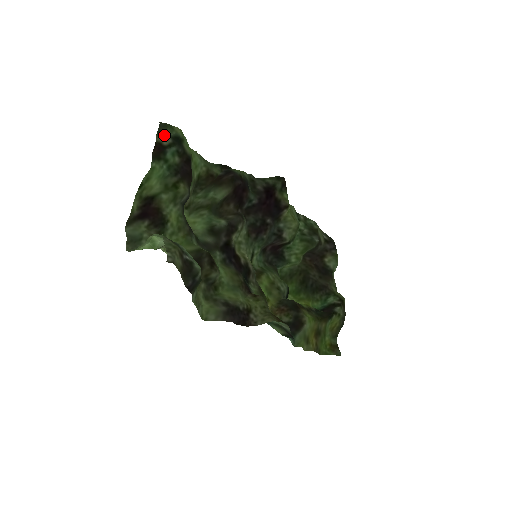
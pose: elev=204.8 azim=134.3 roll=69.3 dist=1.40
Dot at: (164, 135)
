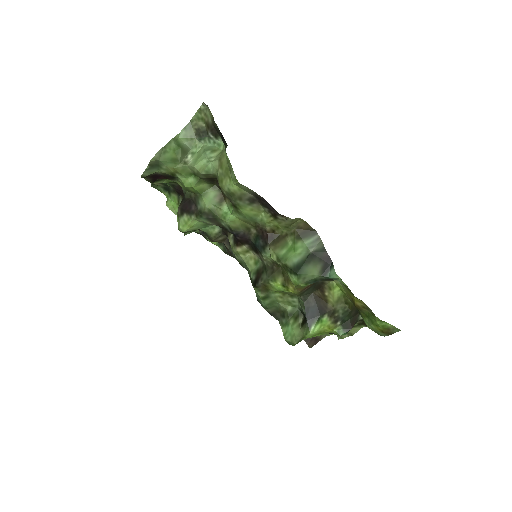
Dot at: (156, 185)
